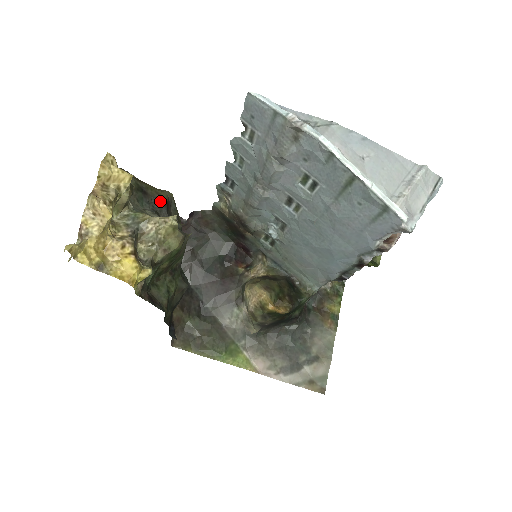
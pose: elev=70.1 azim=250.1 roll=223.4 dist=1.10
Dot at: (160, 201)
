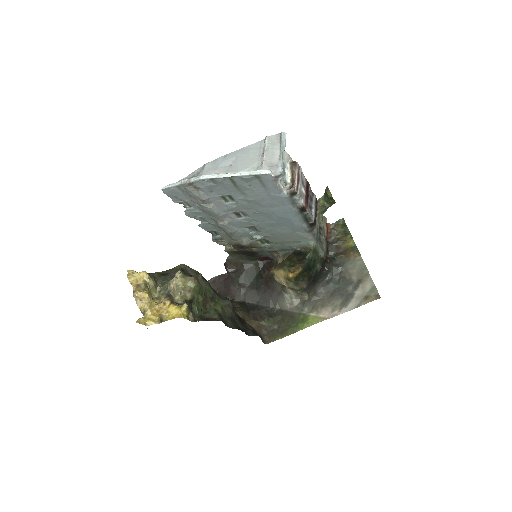
Dot at: (176, 272)
